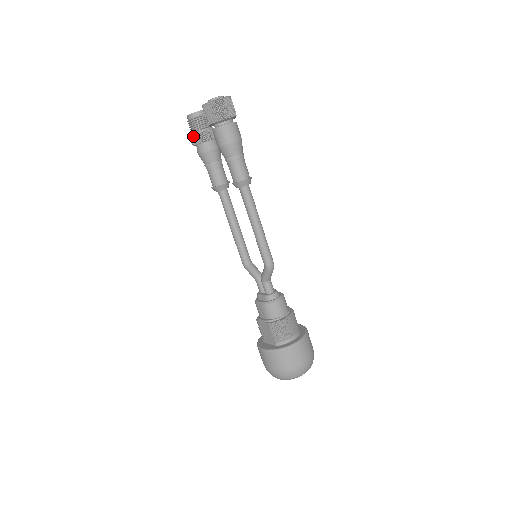
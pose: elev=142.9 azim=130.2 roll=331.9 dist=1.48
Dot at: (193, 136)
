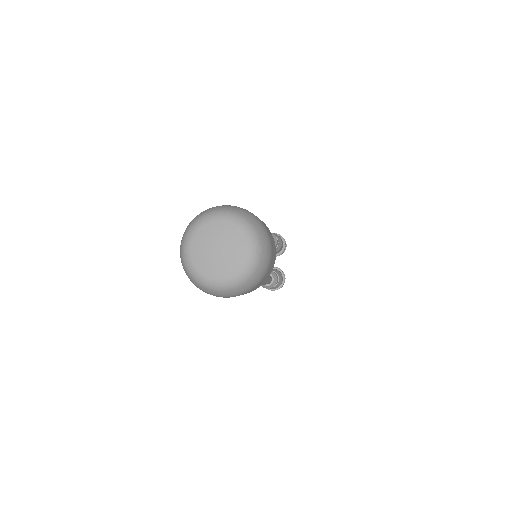
Dot at: occluded
